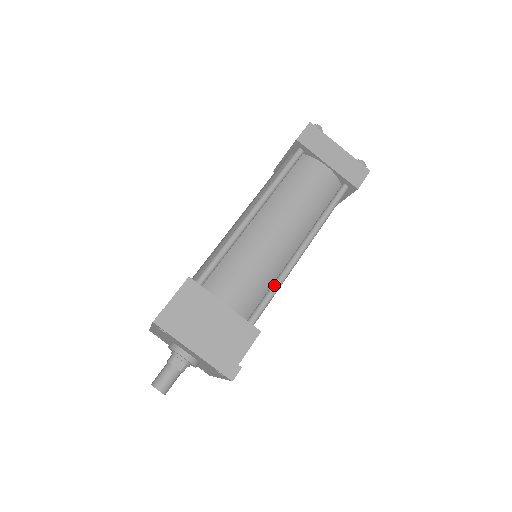
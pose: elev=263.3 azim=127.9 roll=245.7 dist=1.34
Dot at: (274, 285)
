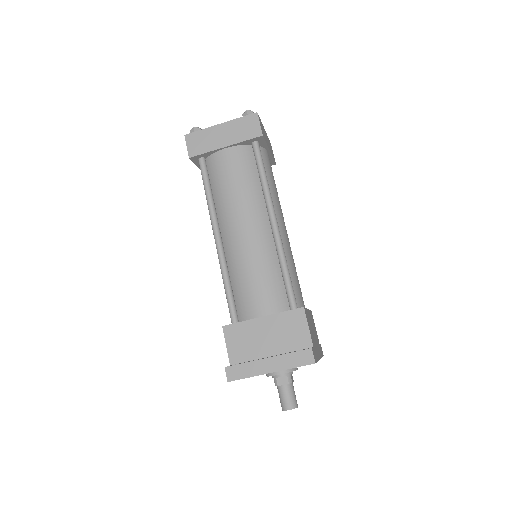
Dot at: (281, 266)
